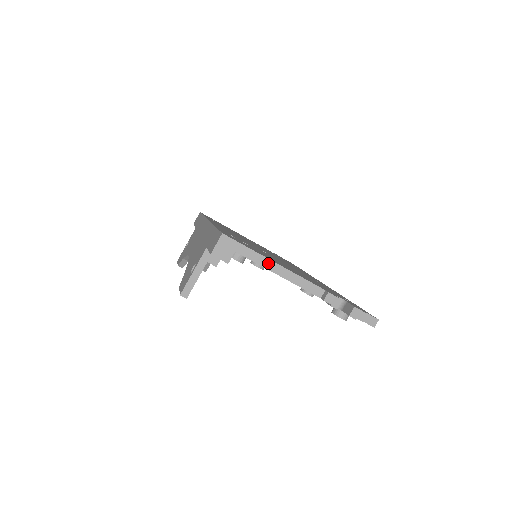
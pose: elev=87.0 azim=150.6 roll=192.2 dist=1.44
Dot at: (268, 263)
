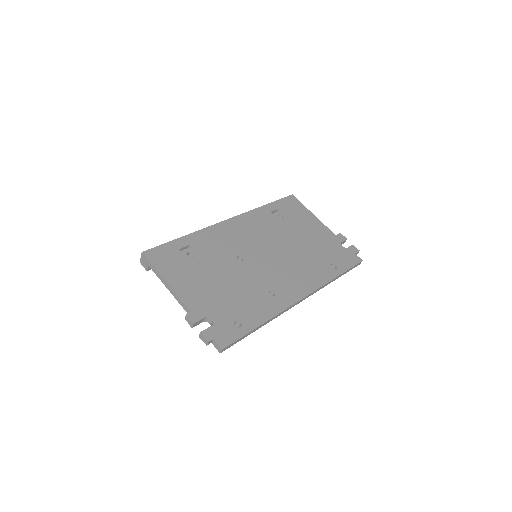
Dot at: (162, 279)
